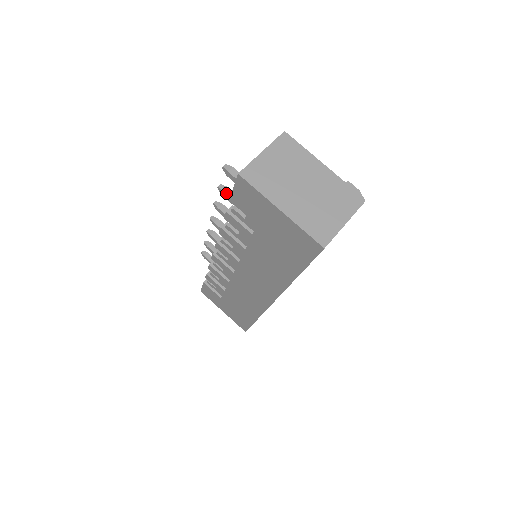
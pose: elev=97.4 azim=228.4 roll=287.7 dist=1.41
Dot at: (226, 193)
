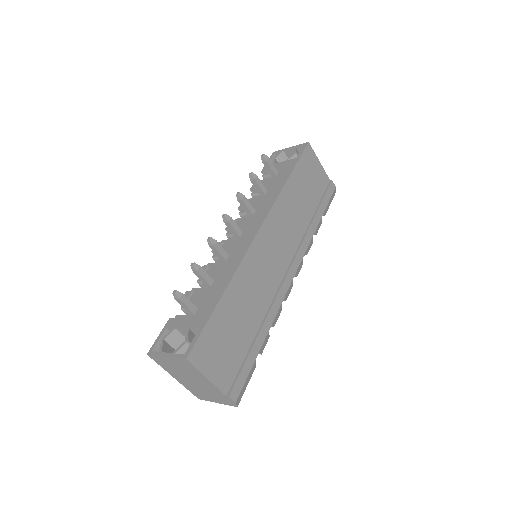
Dot at: (195, 274)
